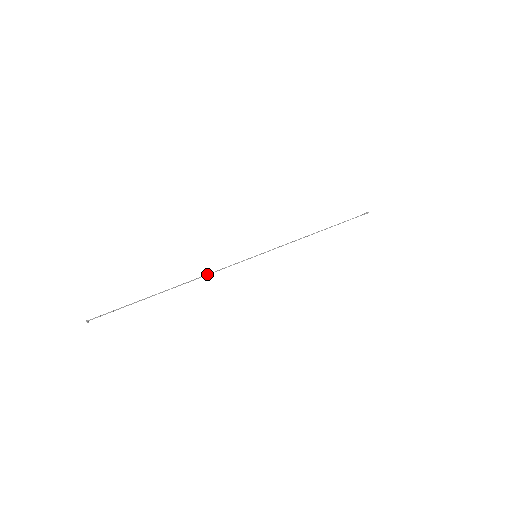
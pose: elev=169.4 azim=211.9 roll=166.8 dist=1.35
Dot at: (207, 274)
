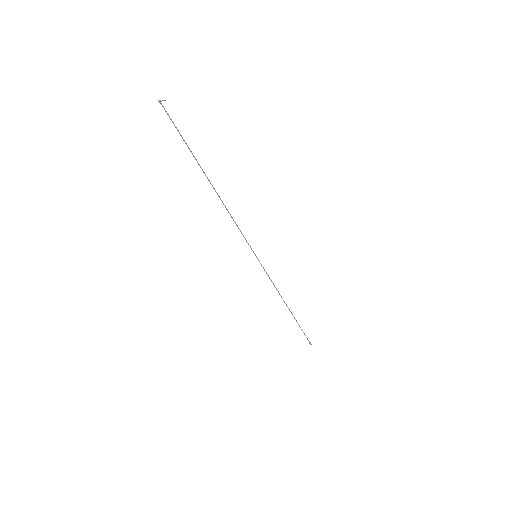
Dot at: occluded
